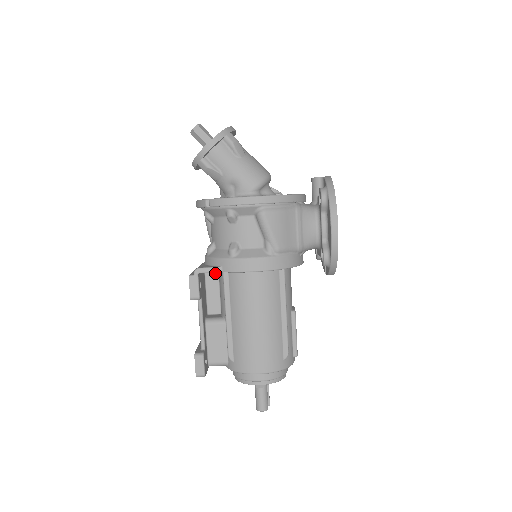
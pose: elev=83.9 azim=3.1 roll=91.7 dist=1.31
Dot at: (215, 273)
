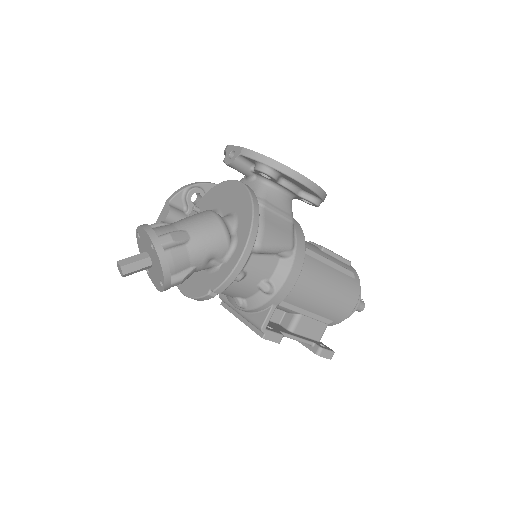
Dot at: occluded
